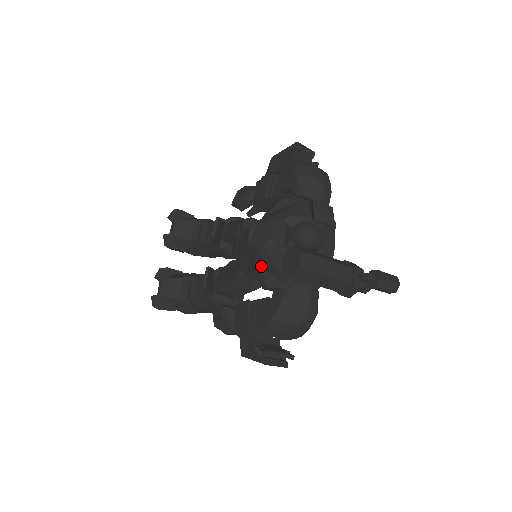
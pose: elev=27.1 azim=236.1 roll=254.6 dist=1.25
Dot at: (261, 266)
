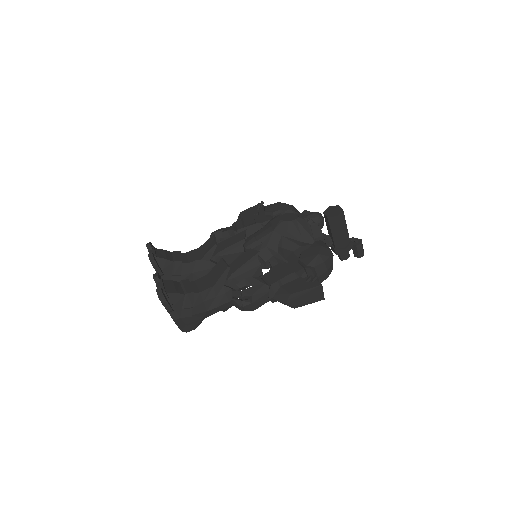
Dot at: (291, 236)
